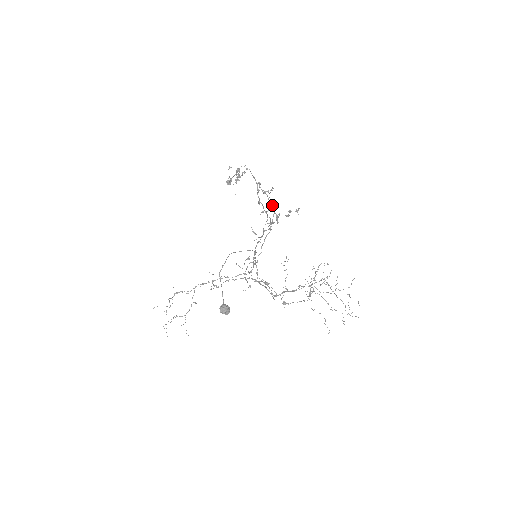
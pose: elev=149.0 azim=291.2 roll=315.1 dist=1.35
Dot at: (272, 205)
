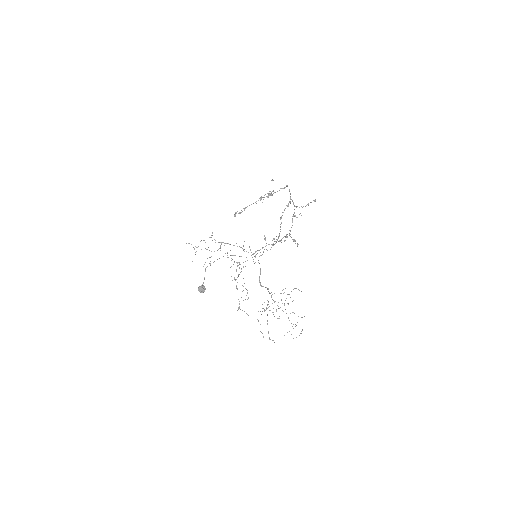
Dot at: occluded
